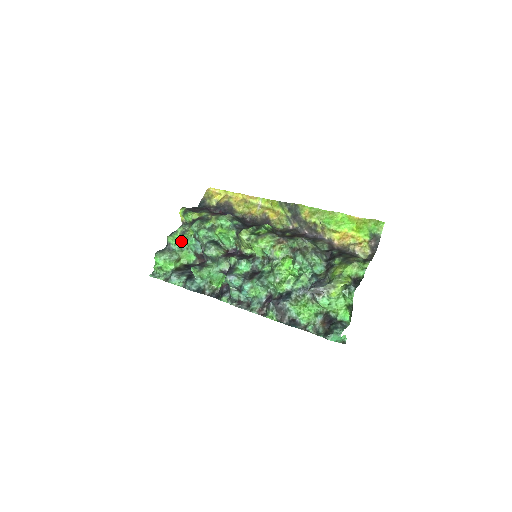
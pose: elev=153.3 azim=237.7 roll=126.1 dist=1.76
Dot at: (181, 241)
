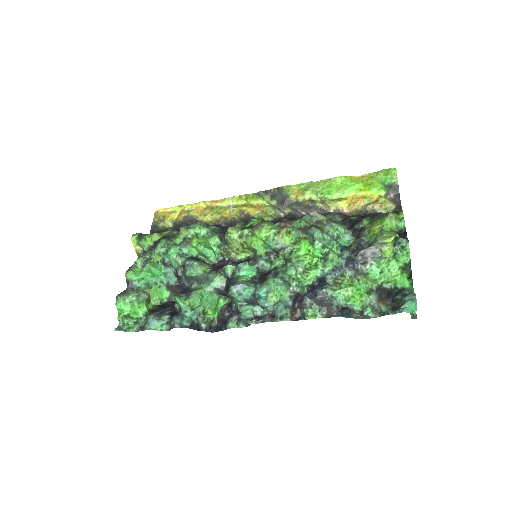
Dot at: (145, 274)
